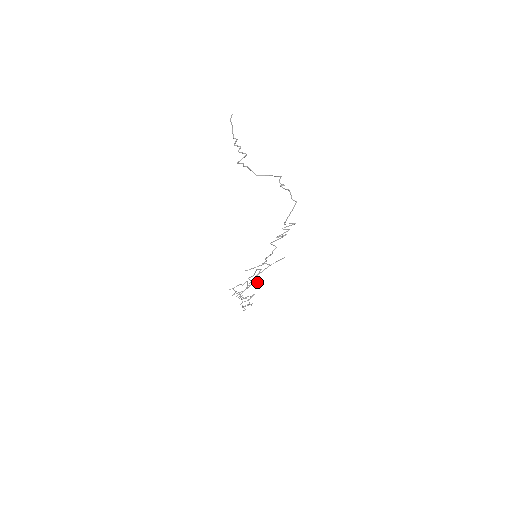
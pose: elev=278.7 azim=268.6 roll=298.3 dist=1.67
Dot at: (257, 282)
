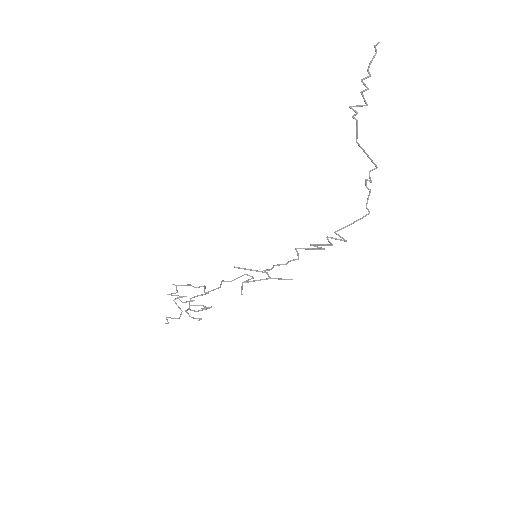
Dot at: occluded
